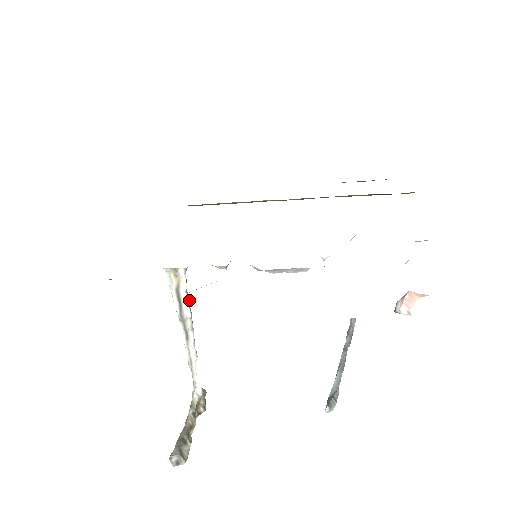
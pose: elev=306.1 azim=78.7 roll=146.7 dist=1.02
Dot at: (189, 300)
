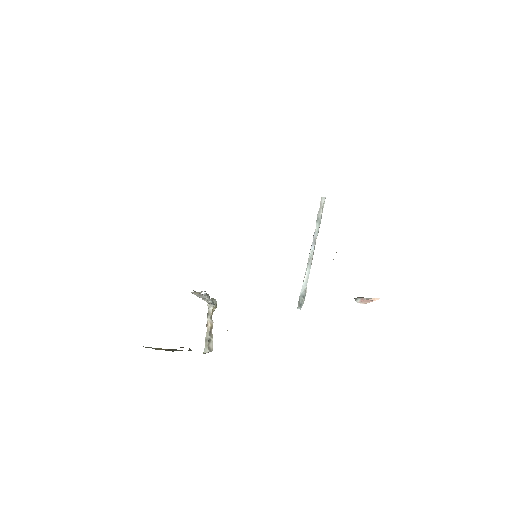
Dot at: (207, 295)
